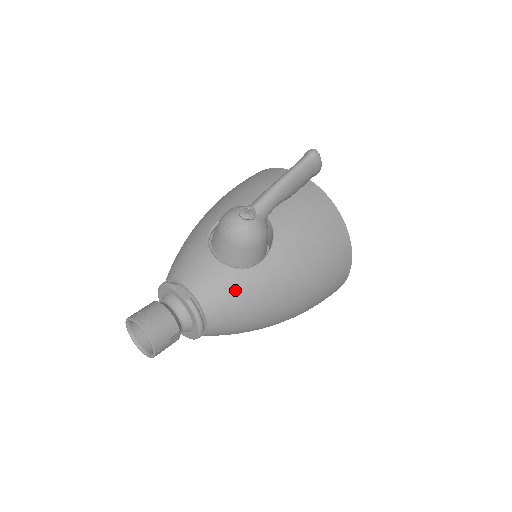
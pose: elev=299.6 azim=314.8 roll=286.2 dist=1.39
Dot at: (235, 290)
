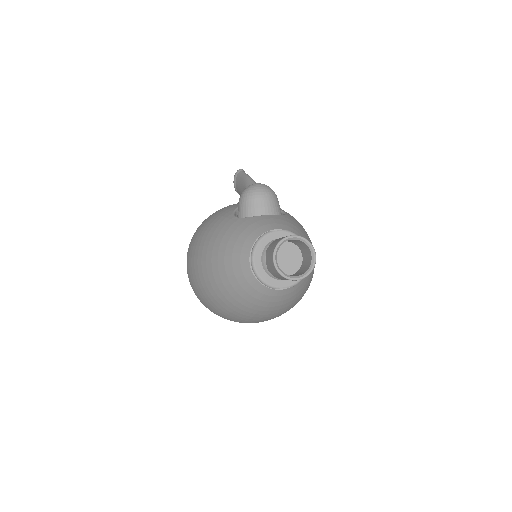
Dot at: (295, 224)
